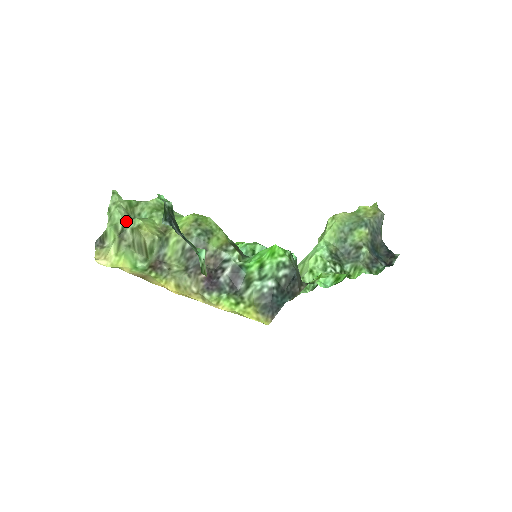
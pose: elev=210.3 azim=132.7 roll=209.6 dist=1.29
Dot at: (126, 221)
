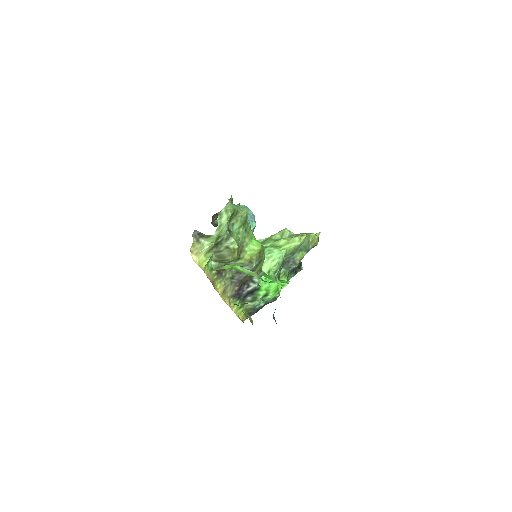
Dot at: (227, 236)
